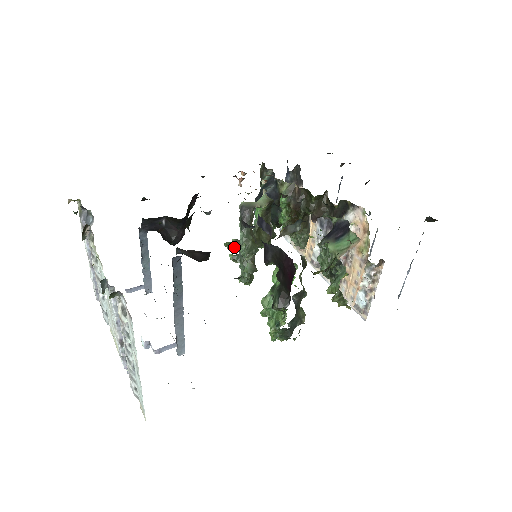
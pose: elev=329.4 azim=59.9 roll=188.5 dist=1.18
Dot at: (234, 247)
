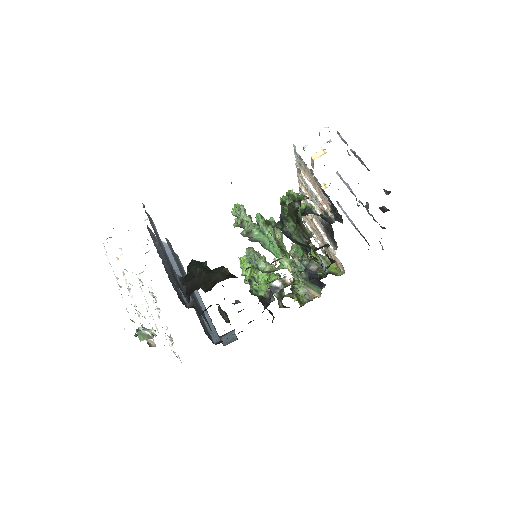
Dot at: occluded
